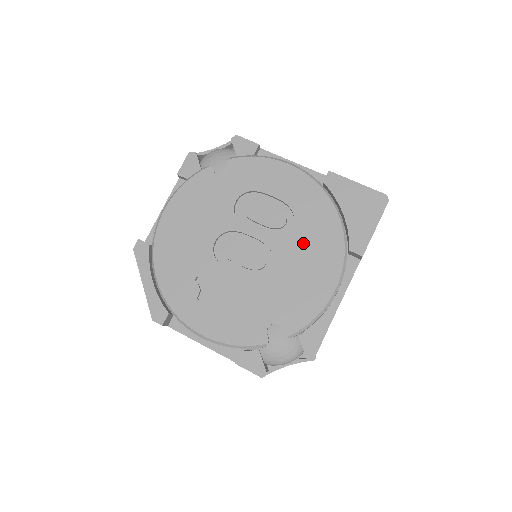
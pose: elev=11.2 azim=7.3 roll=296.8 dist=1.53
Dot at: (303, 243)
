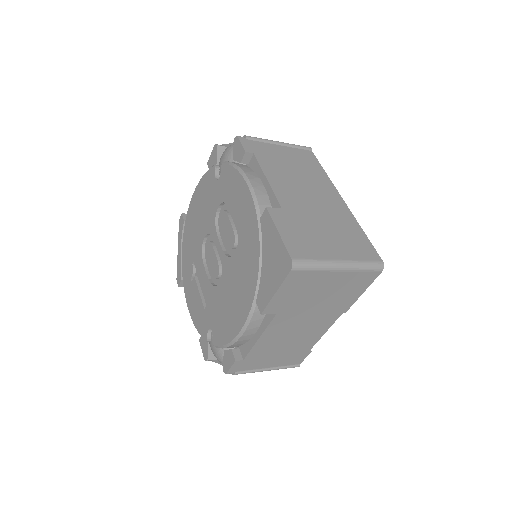
Dot at: (236, 273)
